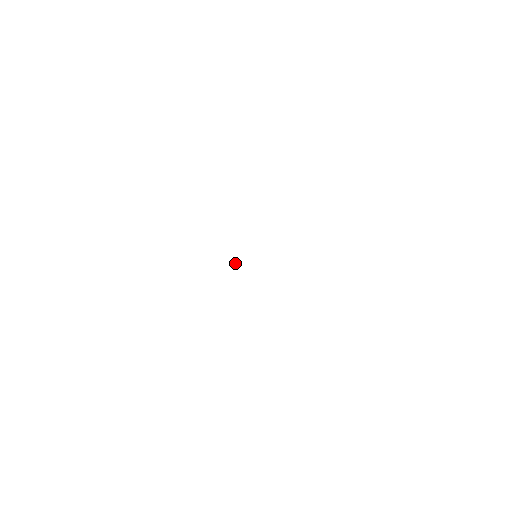
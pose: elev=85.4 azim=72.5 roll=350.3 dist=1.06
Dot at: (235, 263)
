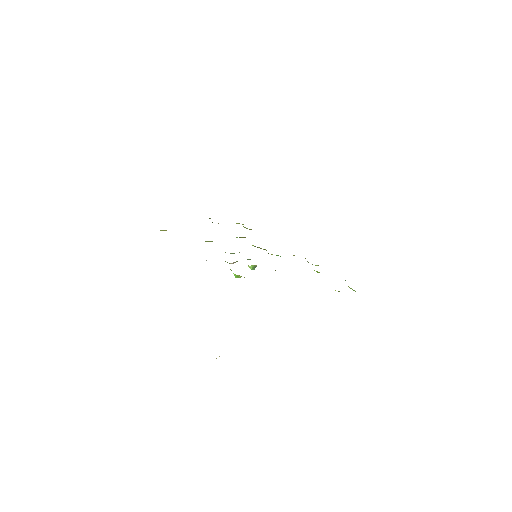
Dot at: (219, 356)
